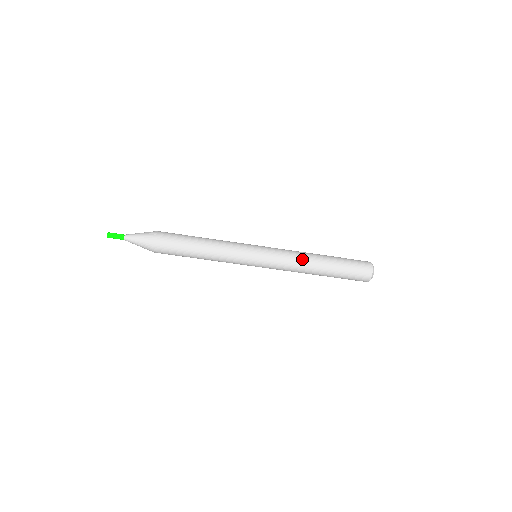
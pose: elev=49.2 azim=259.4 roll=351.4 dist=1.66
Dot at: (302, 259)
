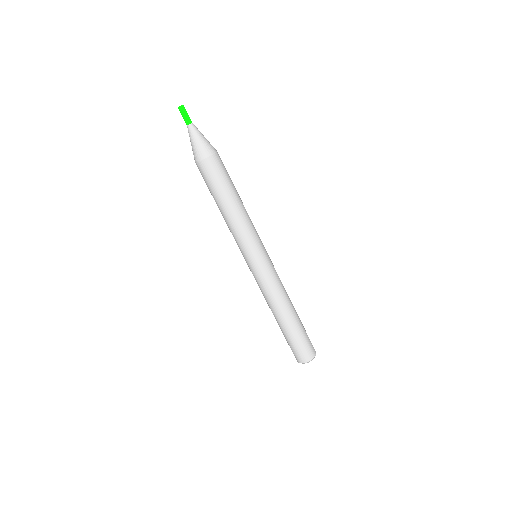
Dot at: occluded
